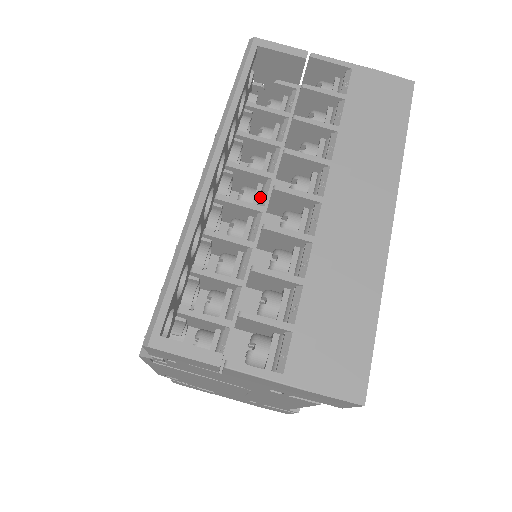
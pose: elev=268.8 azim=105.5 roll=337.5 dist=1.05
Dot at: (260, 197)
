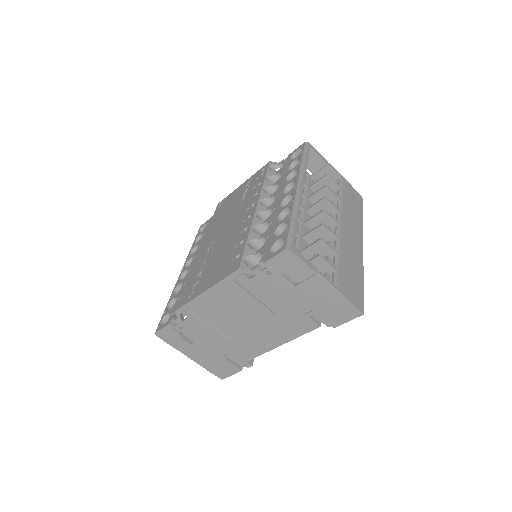
Dot at: occluded
